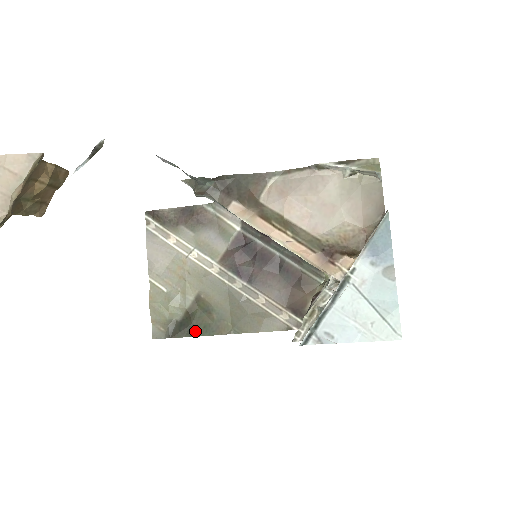
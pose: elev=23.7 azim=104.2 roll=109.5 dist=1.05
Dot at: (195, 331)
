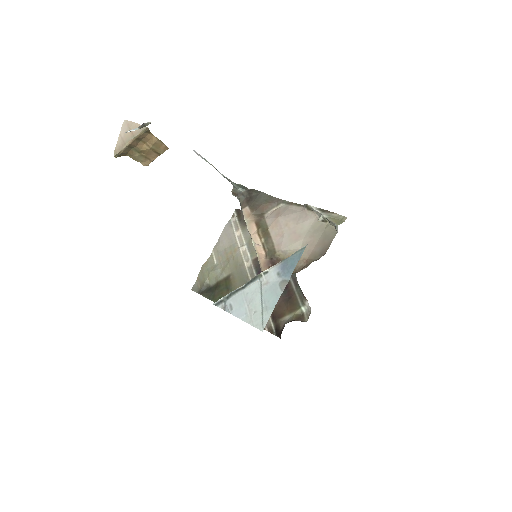
Dot at: (213, 297)
